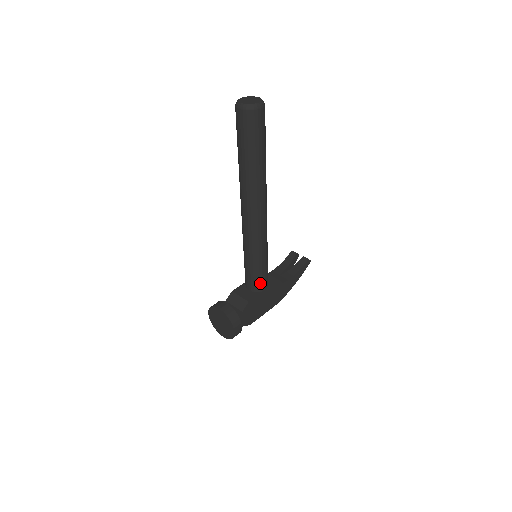
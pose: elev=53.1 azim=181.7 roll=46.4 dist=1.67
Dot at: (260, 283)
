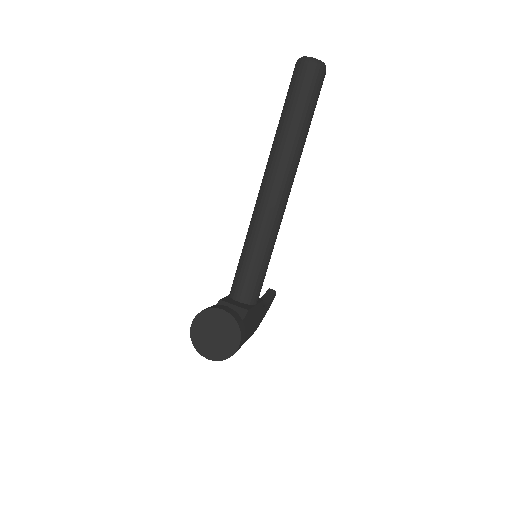
Dot at: (257, 291)
